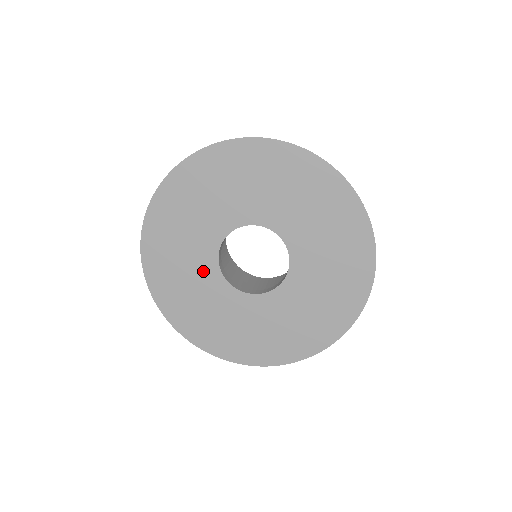
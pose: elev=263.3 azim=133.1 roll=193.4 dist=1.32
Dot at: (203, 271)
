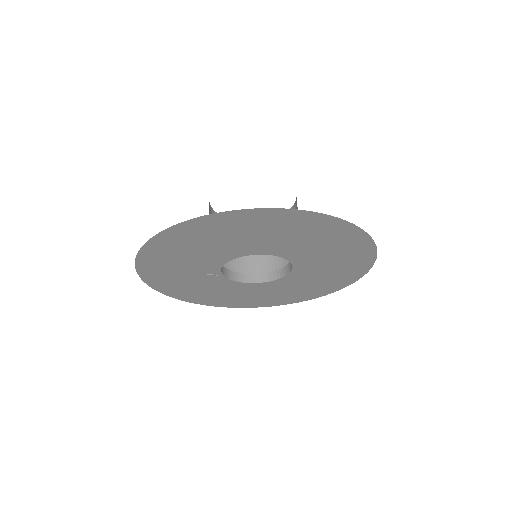
Dot at: (234, 288)
